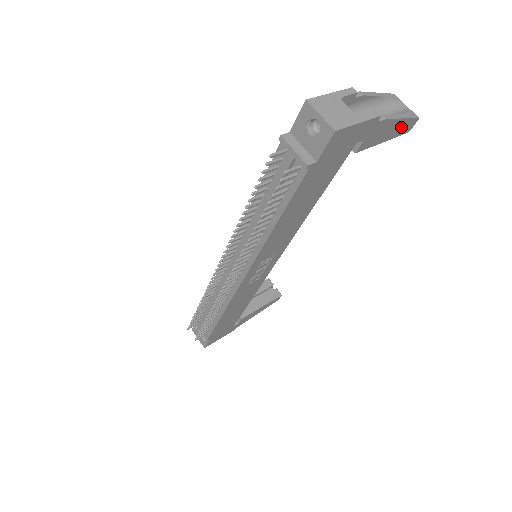
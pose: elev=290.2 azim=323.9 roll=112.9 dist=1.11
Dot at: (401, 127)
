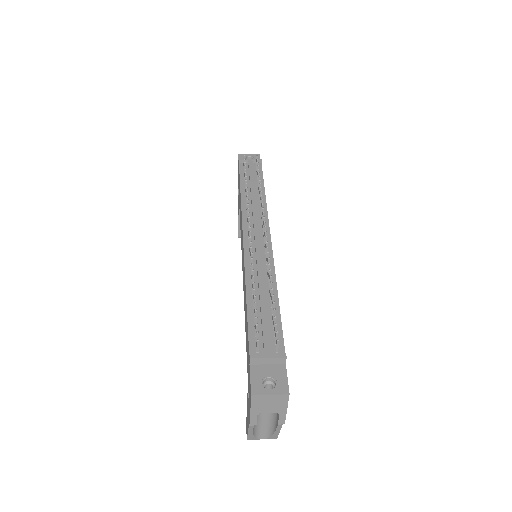
Dot at: occluded
